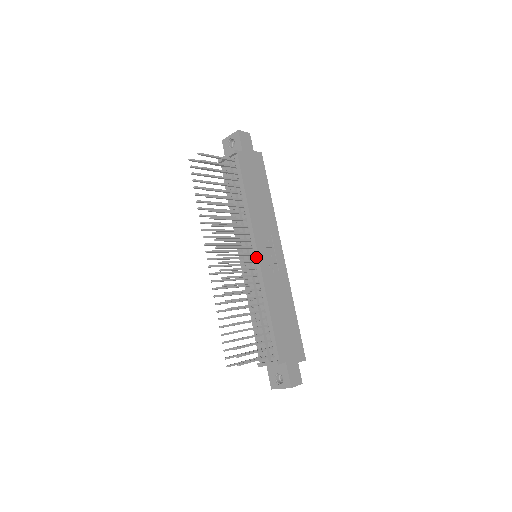
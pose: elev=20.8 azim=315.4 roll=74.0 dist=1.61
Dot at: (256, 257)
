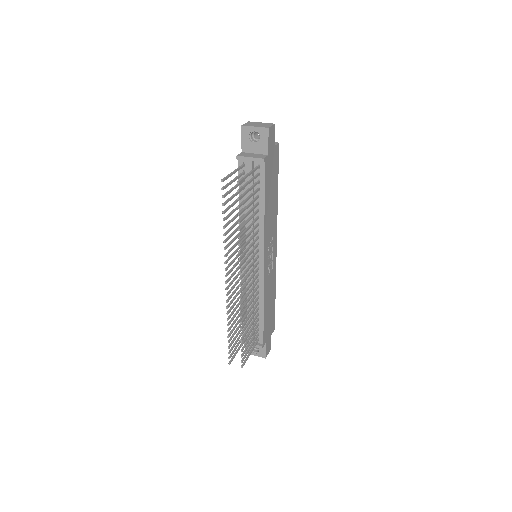
Dot at: (261, 266)
